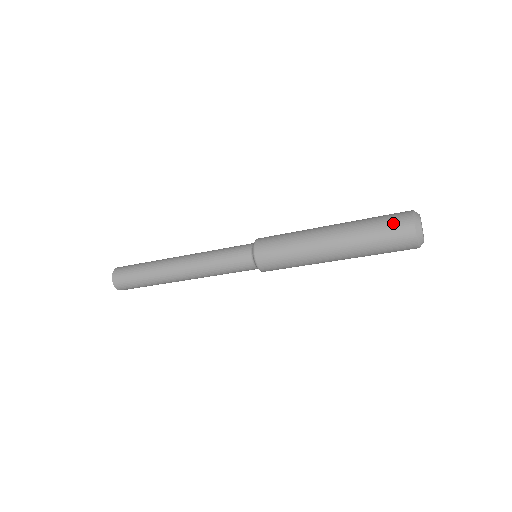
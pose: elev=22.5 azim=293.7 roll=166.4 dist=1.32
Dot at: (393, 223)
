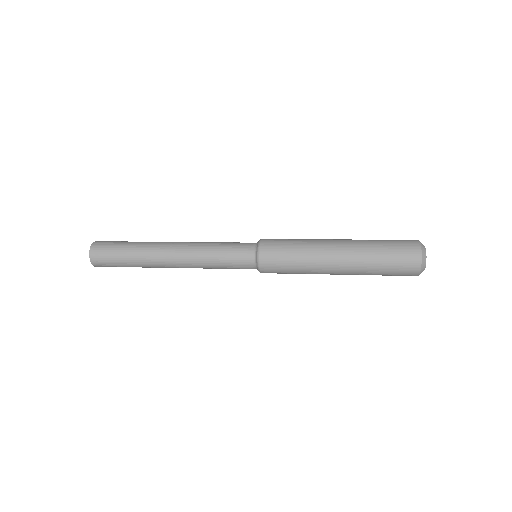
Dot at: (402, 251)
